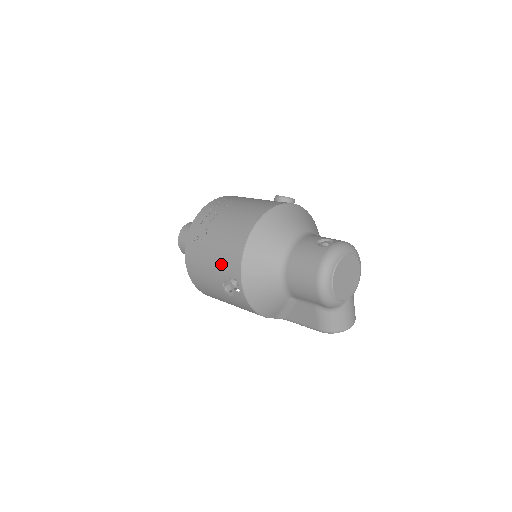
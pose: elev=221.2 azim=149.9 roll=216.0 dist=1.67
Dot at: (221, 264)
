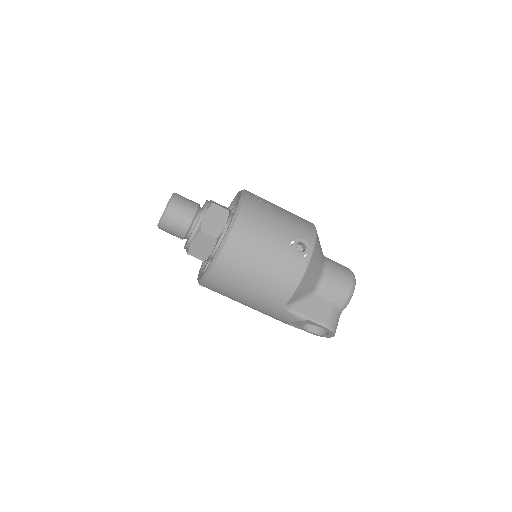
Dot at: (293, 229)
